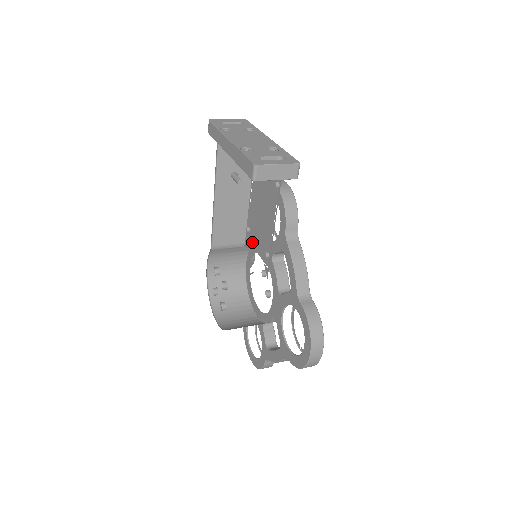
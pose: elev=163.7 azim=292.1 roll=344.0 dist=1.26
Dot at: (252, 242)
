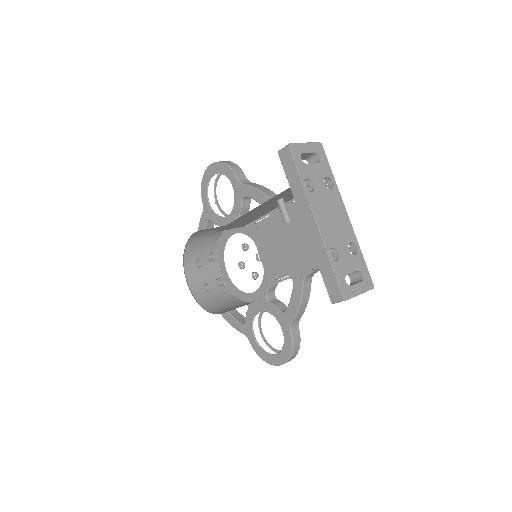
Dot at: (257, 241)
